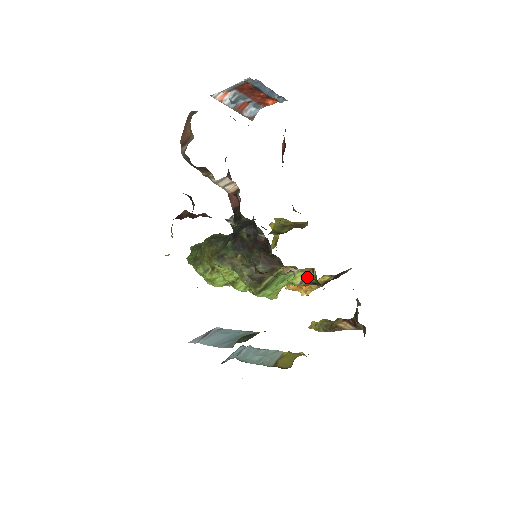
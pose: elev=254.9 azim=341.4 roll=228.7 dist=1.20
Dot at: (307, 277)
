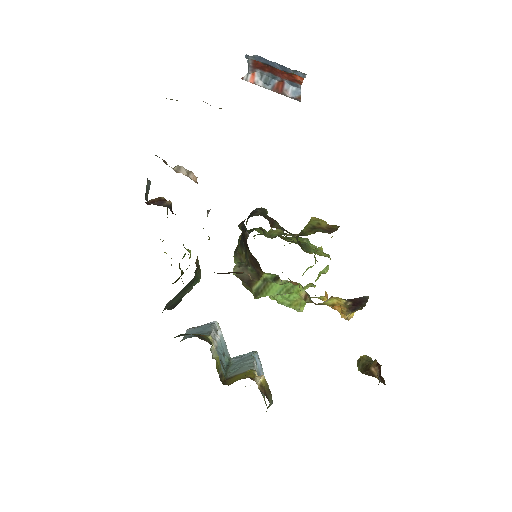
Dot at: (307, 293)
